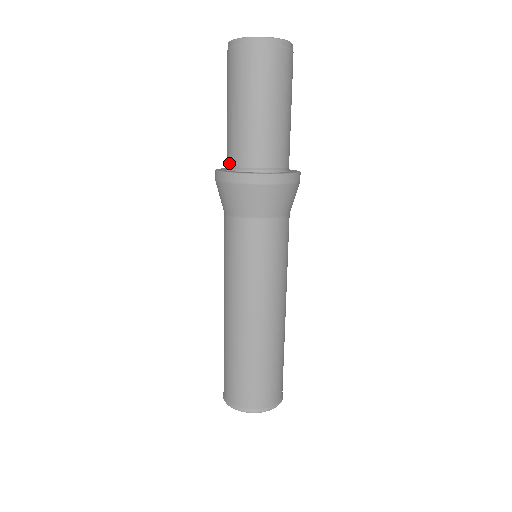
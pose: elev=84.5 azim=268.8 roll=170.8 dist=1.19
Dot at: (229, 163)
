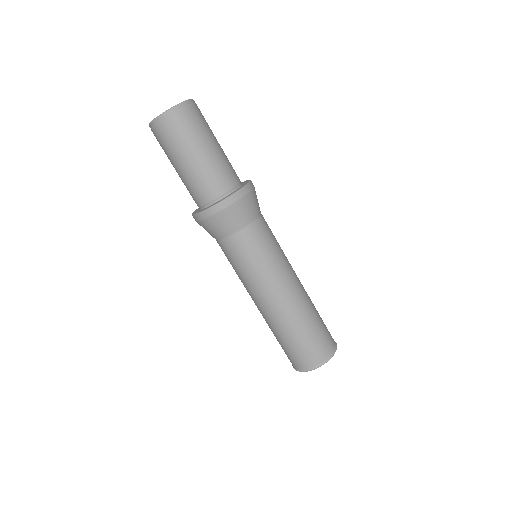
Dot at: (200, 204)
